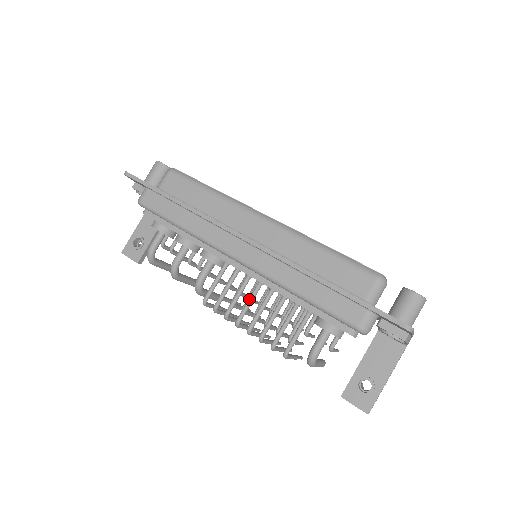
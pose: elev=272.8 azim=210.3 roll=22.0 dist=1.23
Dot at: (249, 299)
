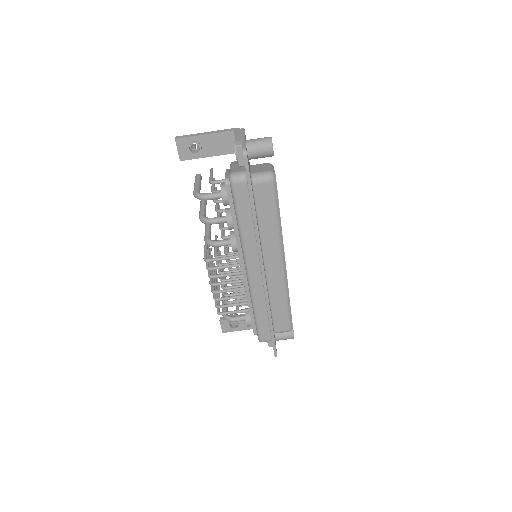
Dot at: (230, 283)
